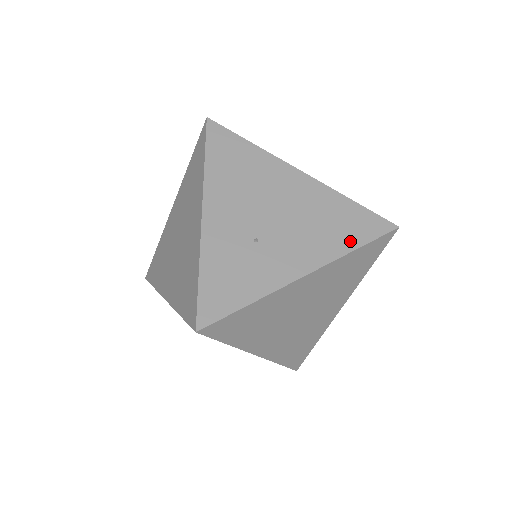
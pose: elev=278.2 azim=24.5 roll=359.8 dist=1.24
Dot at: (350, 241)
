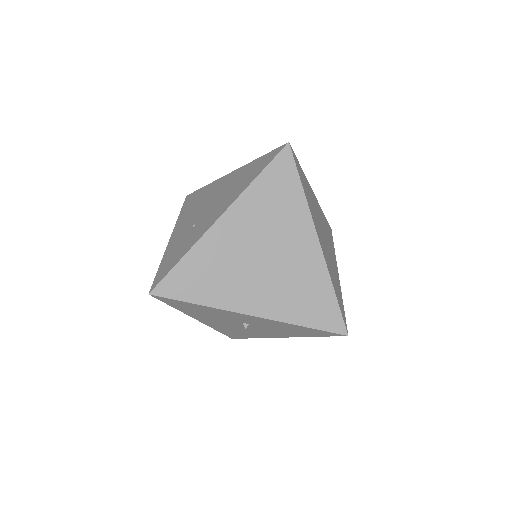
Dot at: (252, 178)
